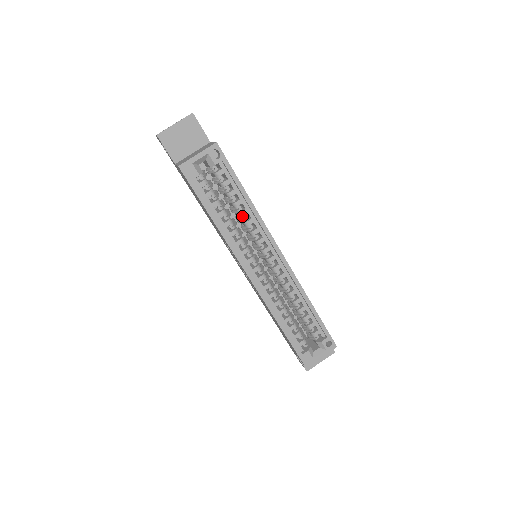
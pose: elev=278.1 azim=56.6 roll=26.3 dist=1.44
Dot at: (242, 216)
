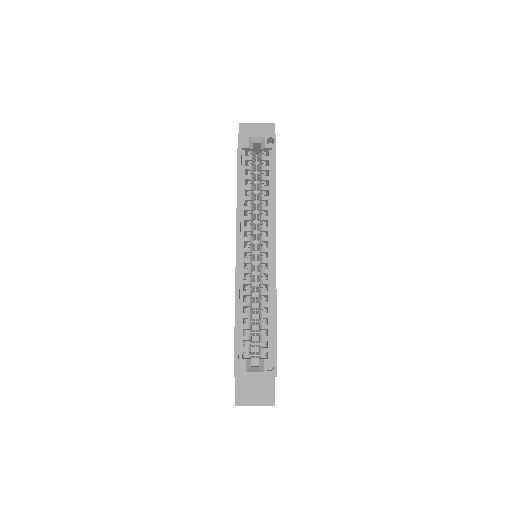
Dot at: (262, 201)
